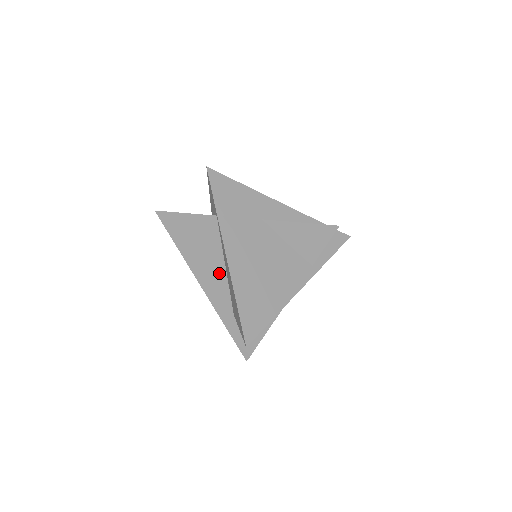
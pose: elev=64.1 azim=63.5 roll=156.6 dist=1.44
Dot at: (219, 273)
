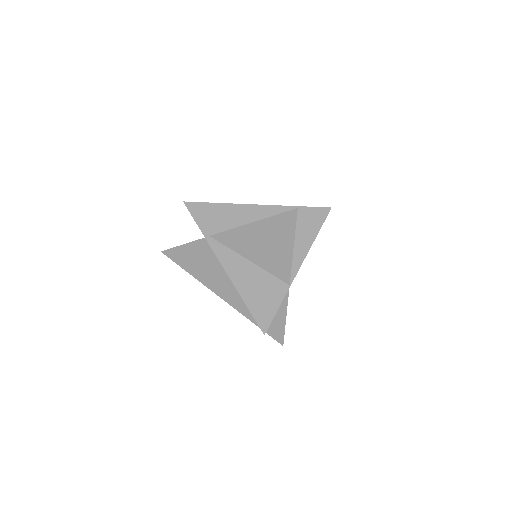
Dot at: (228, 282)
